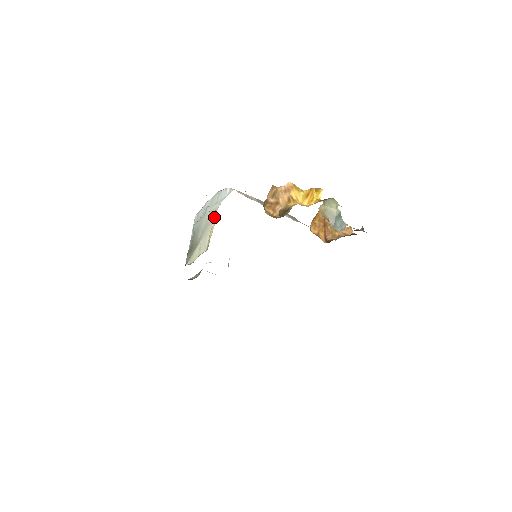
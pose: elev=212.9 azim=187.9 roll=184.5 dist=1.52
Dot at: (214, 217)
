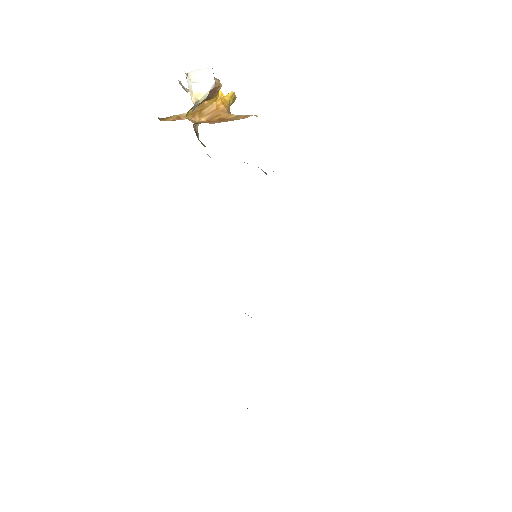
Dot at: occluded
